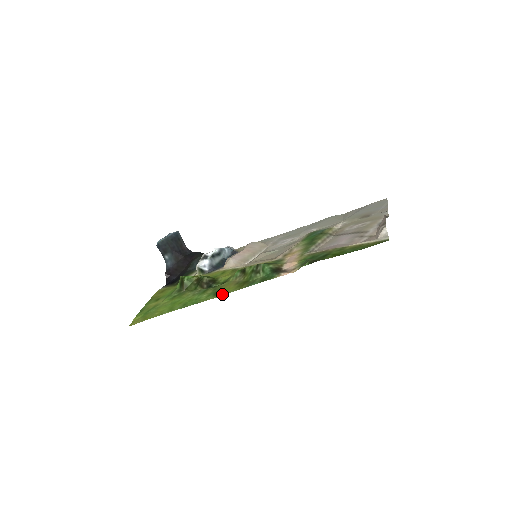
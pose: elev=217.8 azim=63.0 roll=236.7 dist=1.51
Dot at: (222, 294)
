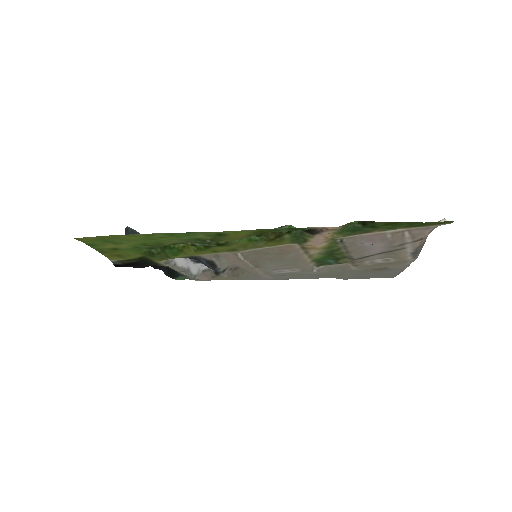
Dot at: (232, 231)
